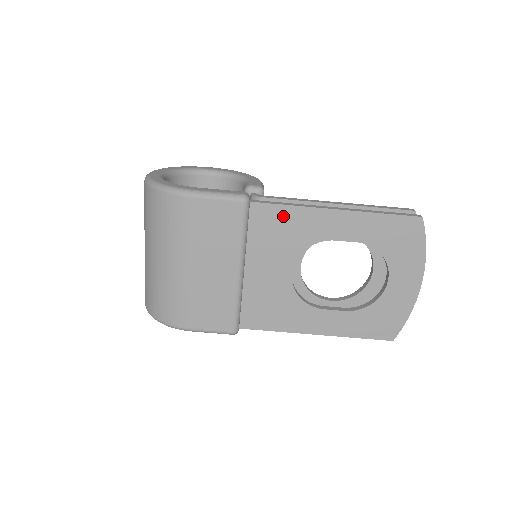
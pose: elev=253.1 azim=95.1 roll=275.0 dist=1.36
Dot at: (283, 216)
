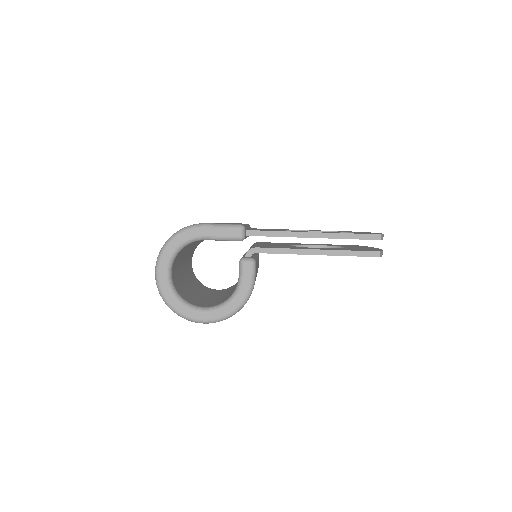
Dot at: occluded
